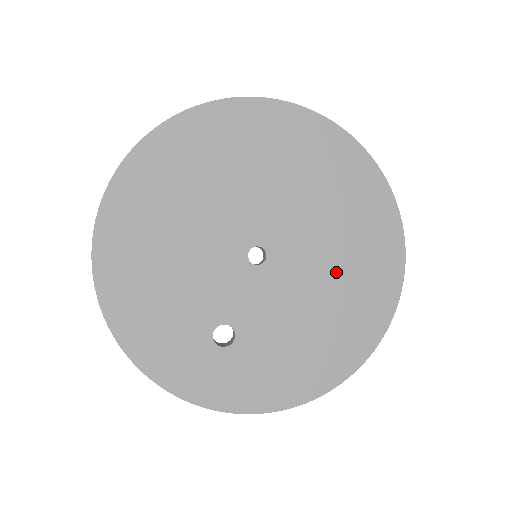
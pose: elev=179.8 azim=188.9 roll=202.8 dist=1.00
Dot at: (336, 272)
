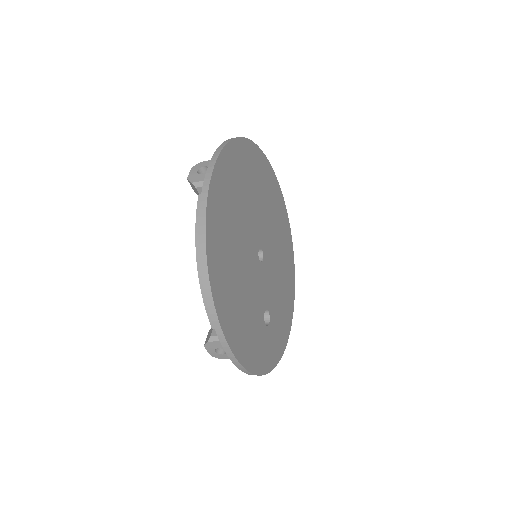
Dot at: (278, 242)
